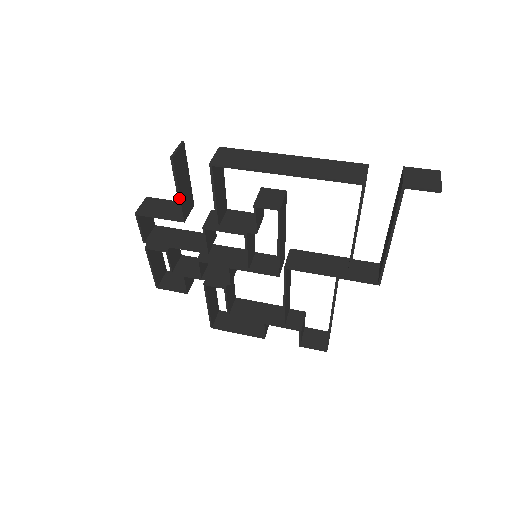
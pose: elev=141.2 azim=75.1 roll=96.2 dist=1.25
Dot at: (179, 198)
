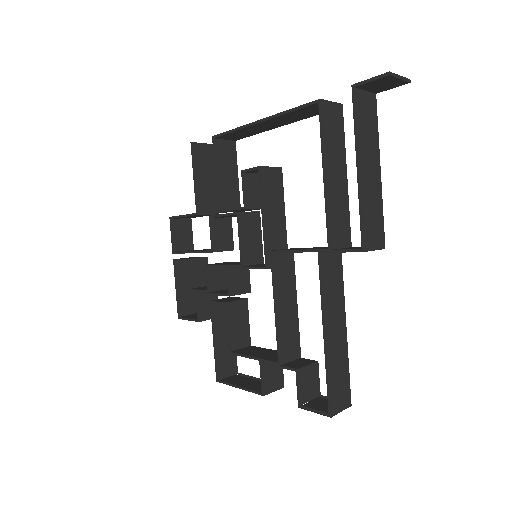
Dot at: (195, 186)
